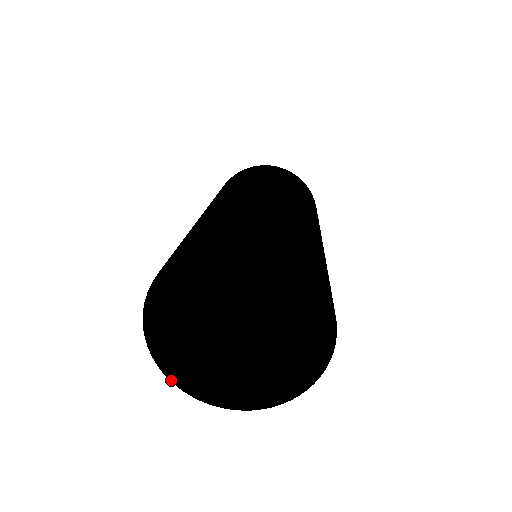
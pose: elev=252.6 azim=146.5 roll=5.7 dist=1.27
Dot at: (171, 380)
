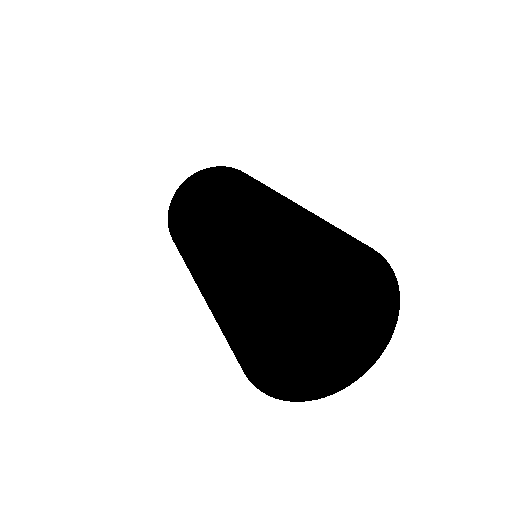
Dot at: (270, 395)
